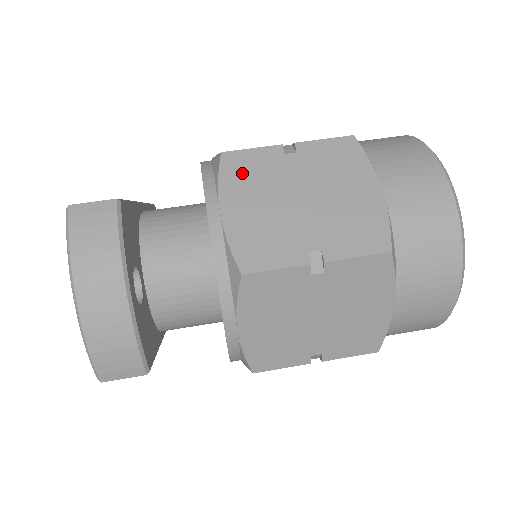
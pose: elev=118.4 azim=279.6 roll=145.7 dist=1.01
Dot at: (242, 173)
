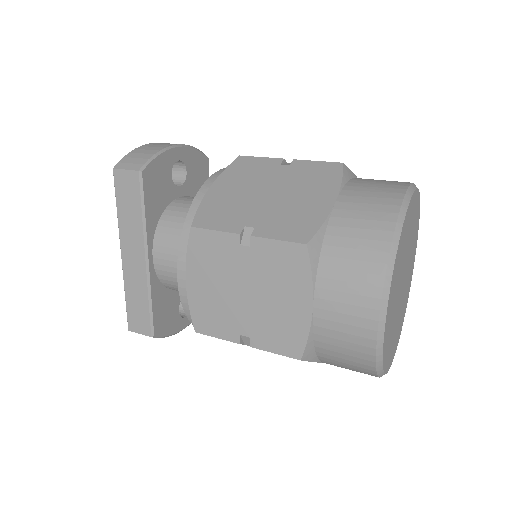
Dot at: occluded
